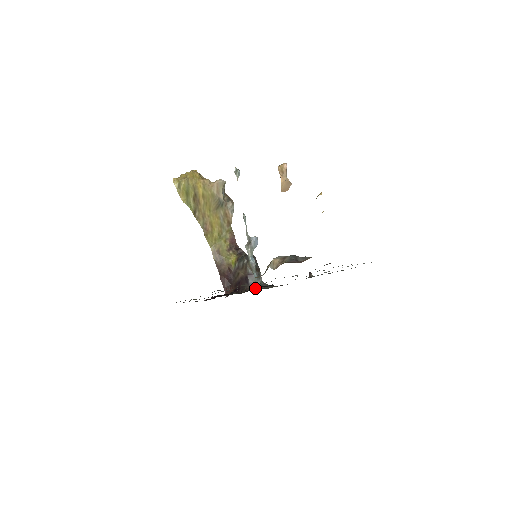
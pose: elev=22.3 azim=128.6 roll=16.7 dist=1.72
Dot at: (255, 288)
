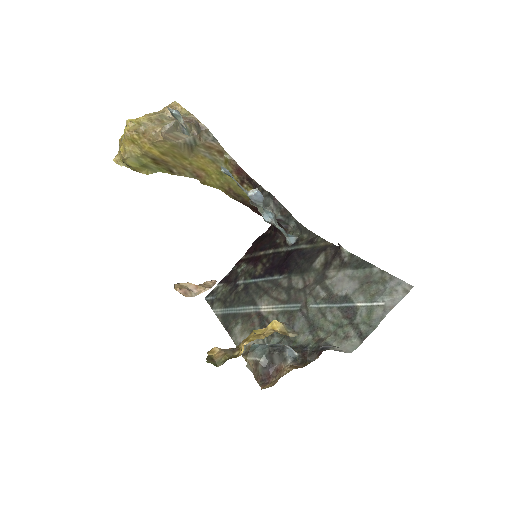
Dot at: (287, 245)
